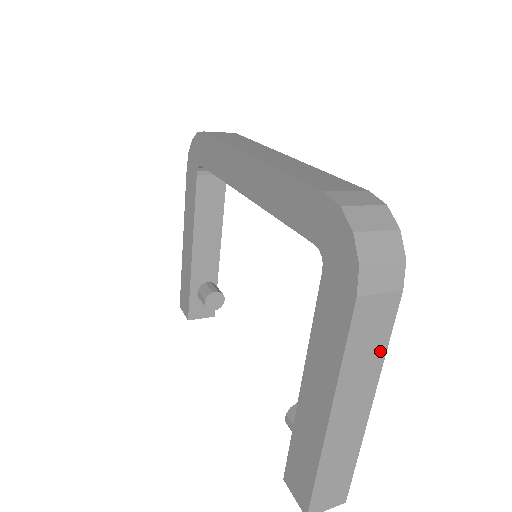
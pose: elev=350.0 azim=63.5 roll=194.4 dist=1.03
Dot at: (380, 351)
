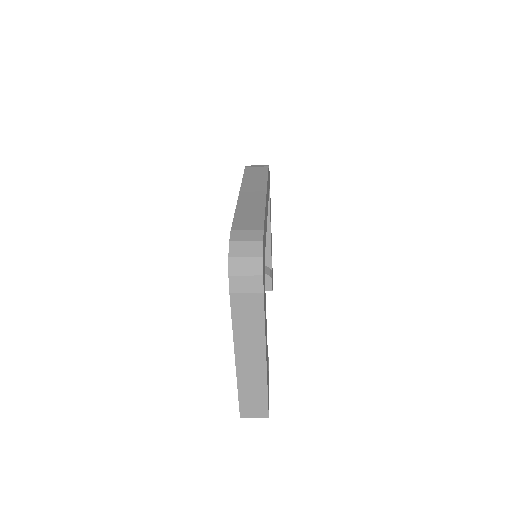
Dot at: (260, 326)
